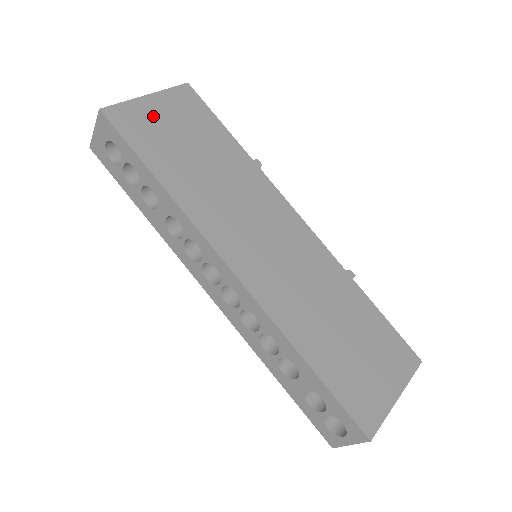
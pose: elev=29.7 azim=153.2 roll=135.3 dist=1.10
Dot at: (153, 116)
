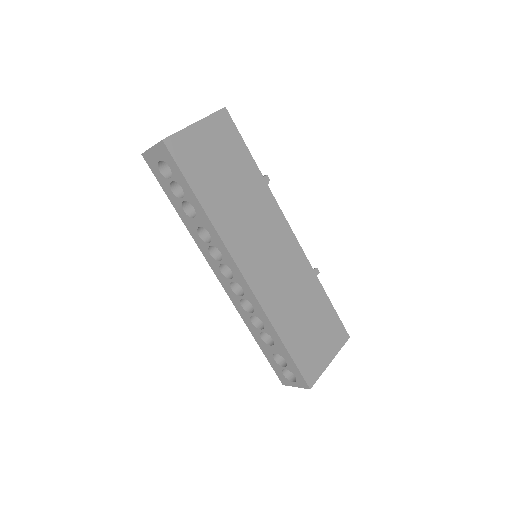
Dot at: (199, 144)
